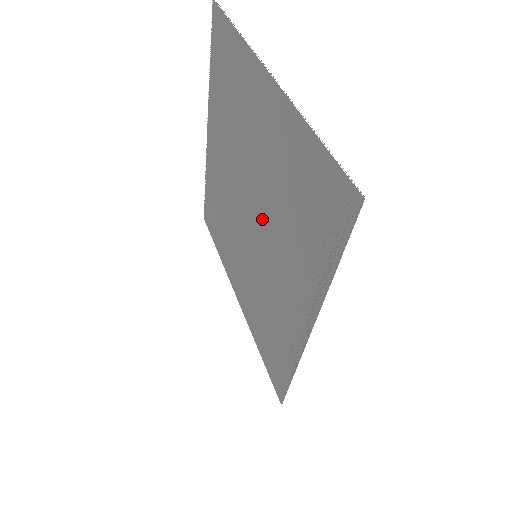
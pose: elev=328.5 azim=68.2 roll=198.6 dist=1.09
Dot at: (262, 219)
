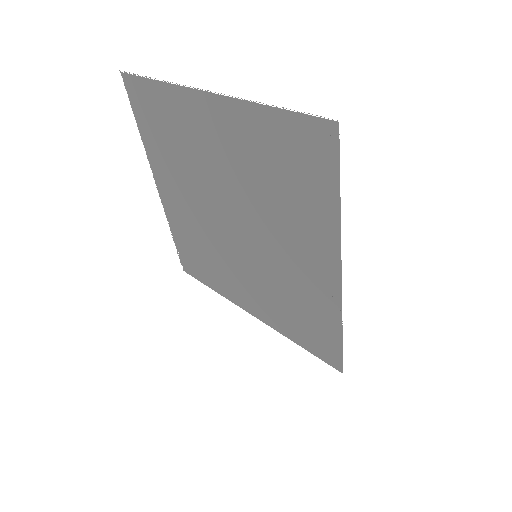
Dot at: (248, 217)
